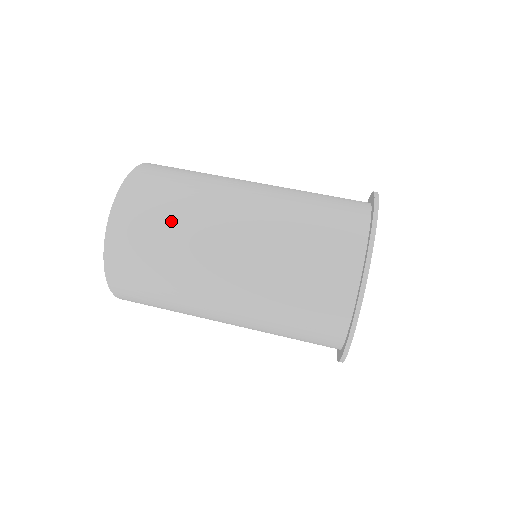
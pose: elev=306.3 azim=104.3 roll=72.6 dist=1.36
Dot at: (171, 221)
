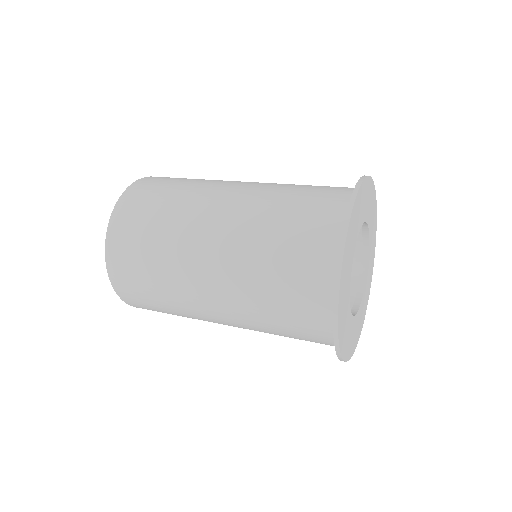
Dot at: (183, 184)
